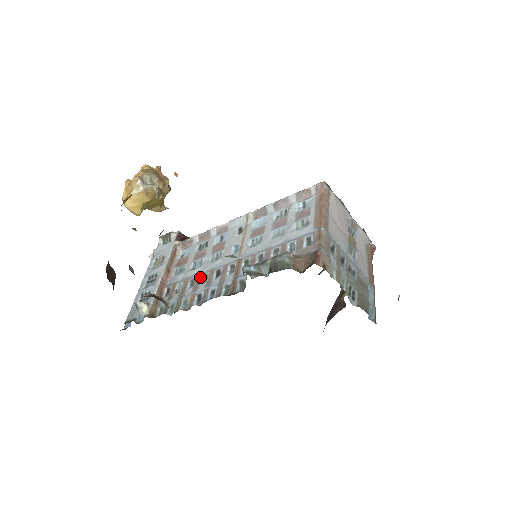
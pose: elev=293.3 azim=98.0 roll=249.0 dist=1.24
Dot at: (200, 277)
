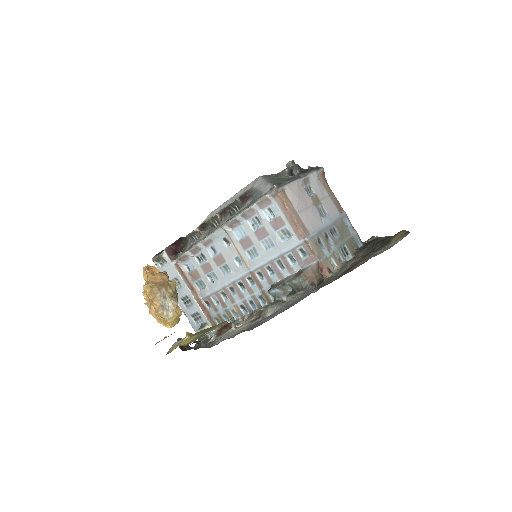
Dot at: (227, 290)
